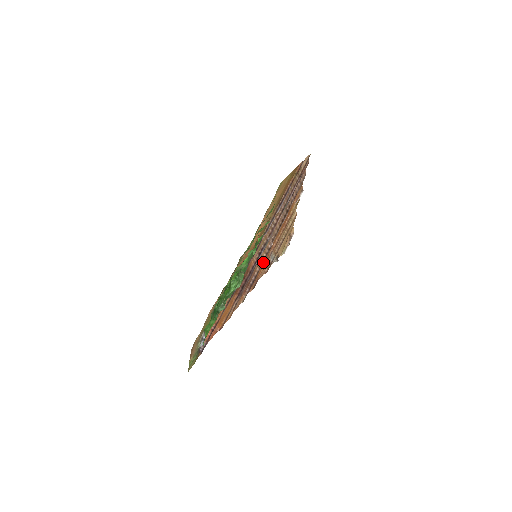
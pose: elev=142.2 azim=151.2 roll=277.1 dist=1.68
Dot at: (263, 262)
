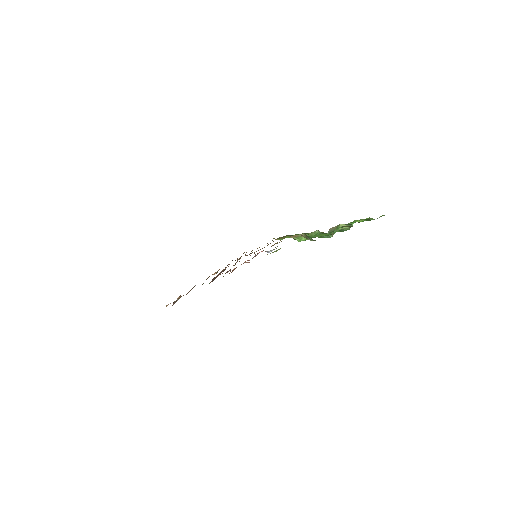
Dot at: (216, 277)
